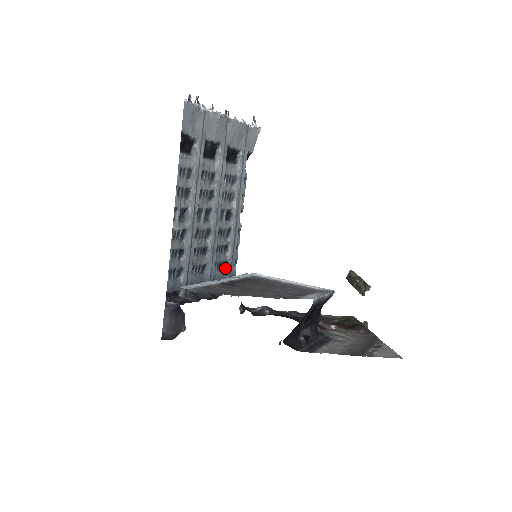
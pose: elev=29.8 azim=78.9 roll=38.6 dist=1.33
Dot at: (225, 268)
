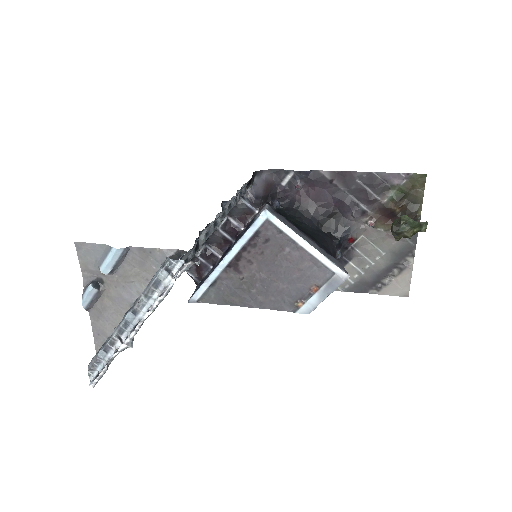
Dot at: occluded
